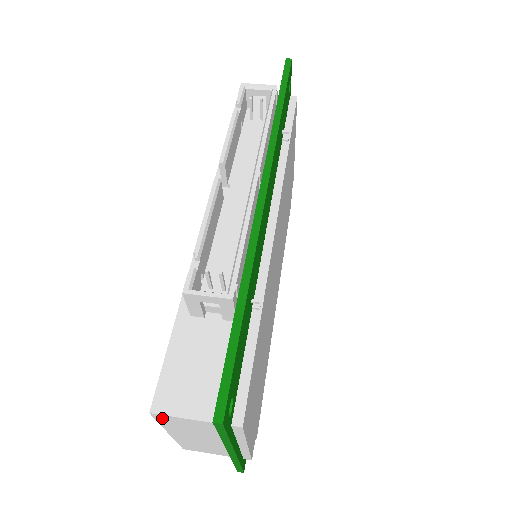
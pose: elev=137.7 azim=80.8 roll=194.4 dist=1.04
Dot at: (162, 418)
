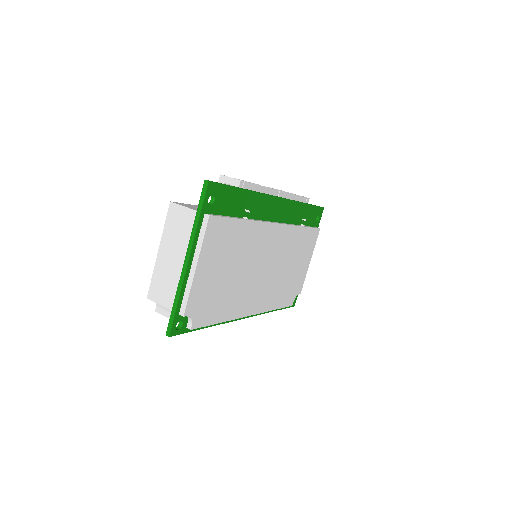
Dot at: (172, 211)
